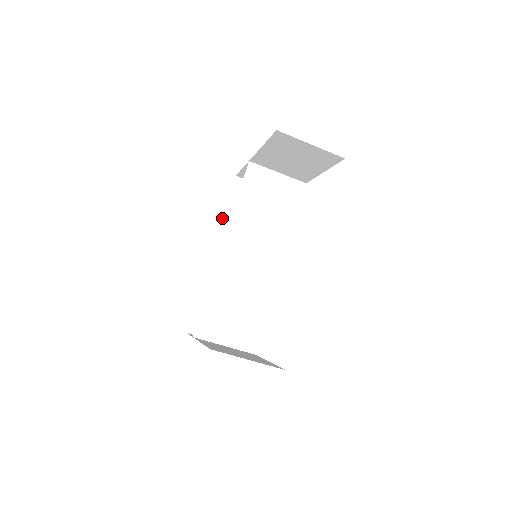
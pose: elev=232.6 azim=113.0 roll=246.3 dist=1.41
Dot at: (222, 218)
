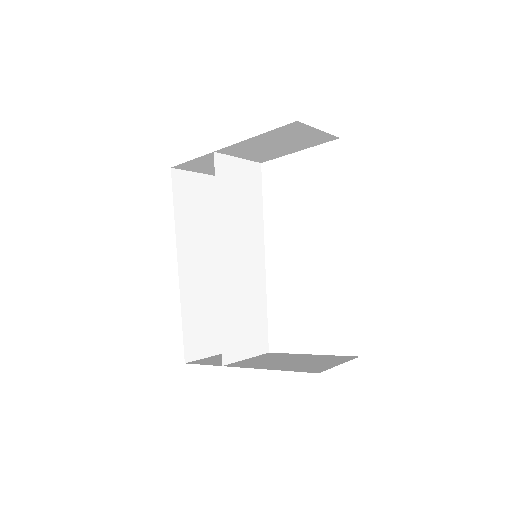
Dot at: occluded
